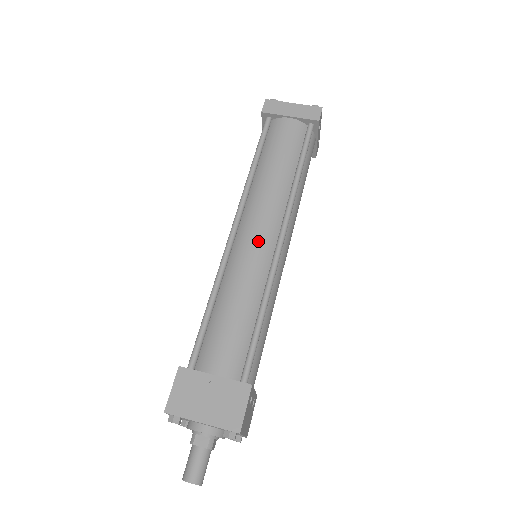
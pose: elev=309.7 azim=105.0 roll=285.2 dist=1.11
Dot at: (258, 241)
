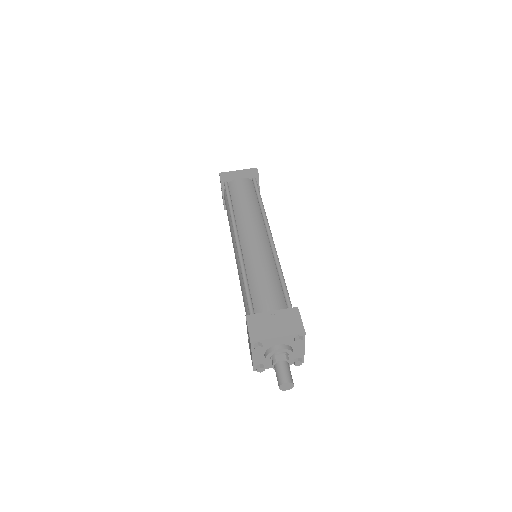
Dot at: (257, 239)
